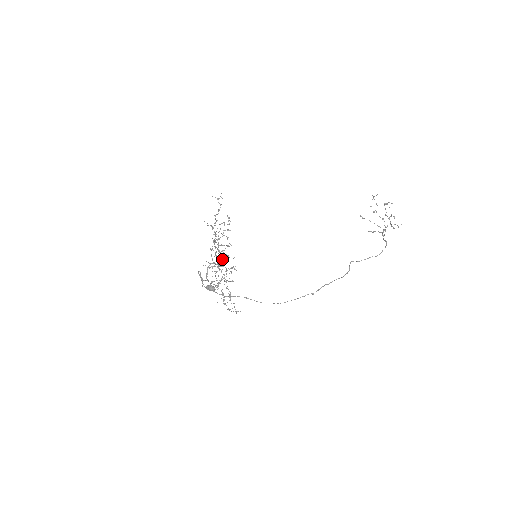
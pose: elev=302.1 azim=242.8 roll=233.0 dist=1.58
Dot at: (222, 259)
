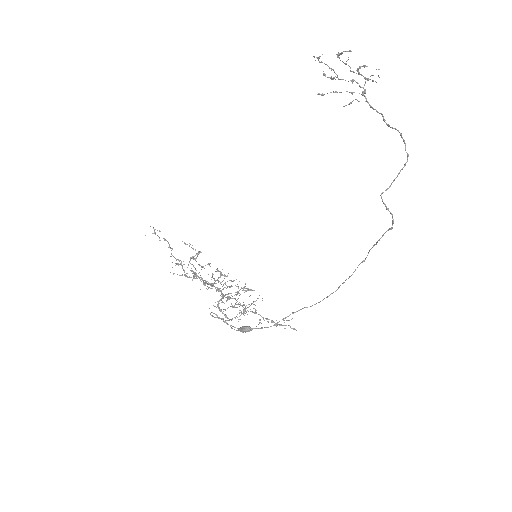
Dot at: occluded
